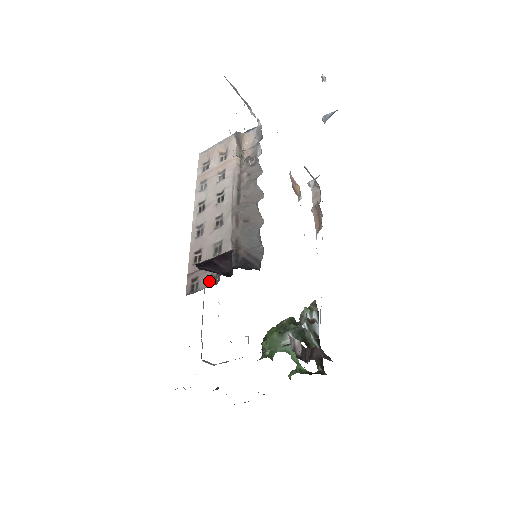
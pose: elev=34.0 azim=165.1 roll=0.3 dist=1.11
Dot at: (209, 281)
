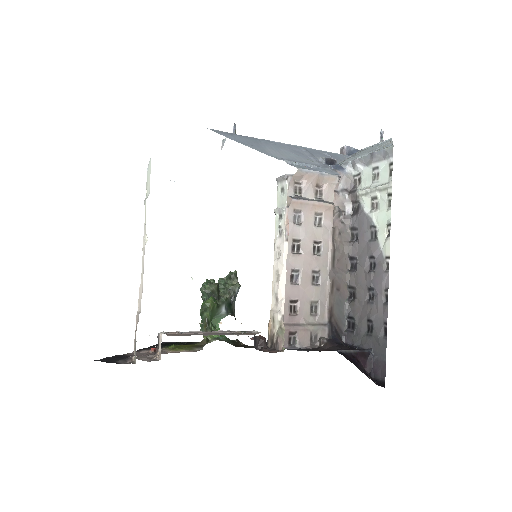
Dot at: (309, 341)
